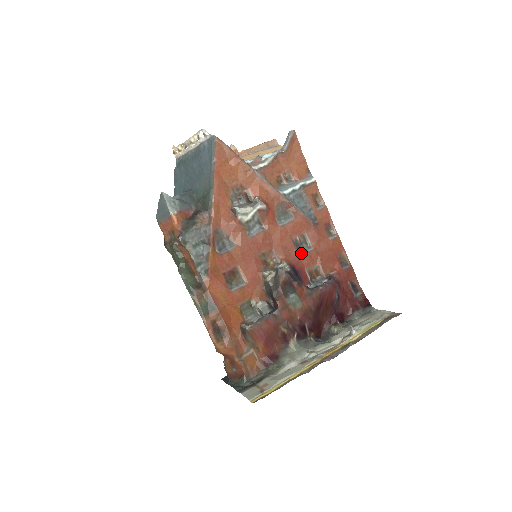
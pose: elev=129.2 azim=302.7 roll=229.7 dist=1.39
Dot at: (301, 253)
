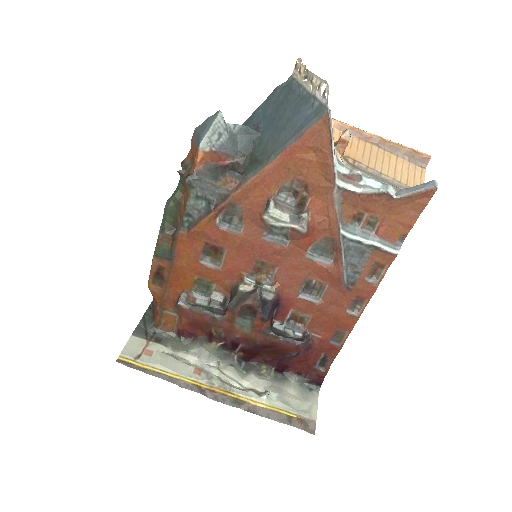
Dot at: (303, 295)
